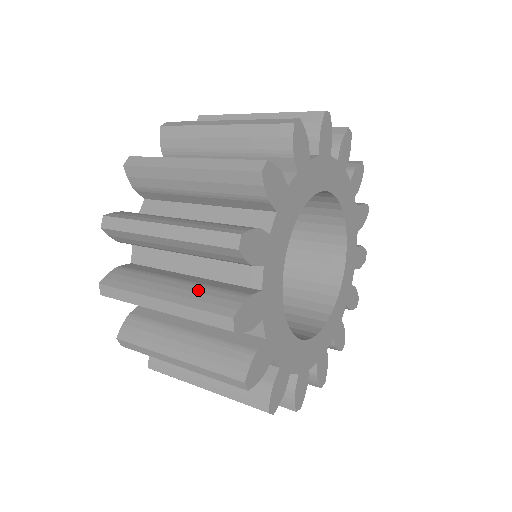
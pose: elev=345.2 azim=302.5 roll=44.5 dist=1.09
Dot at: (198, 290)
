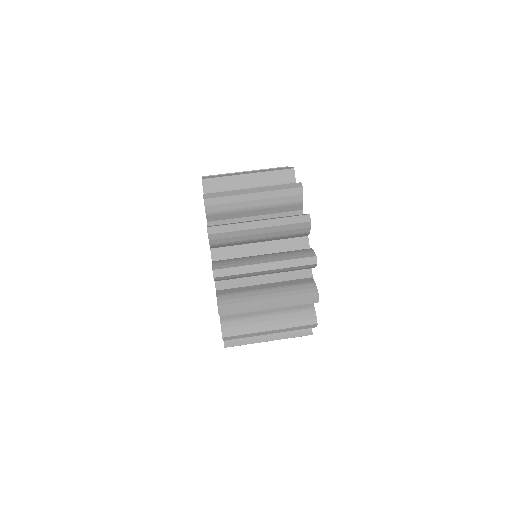
Dot at: occluded
